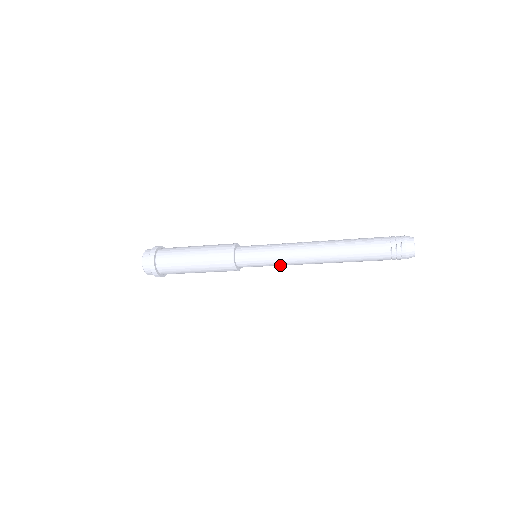
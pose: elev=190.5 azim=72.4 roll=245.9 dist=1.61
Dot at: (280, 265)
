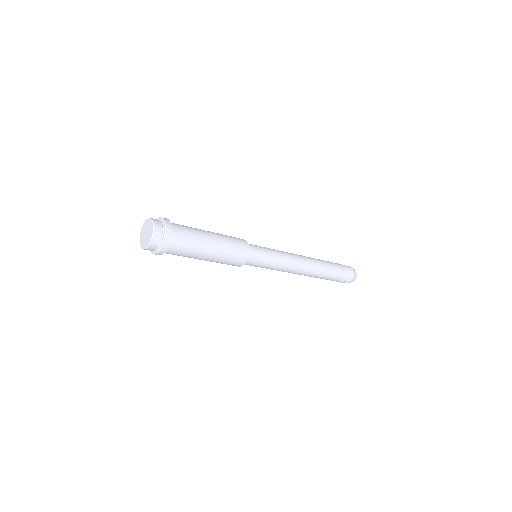
Dot at: (277, 267)
